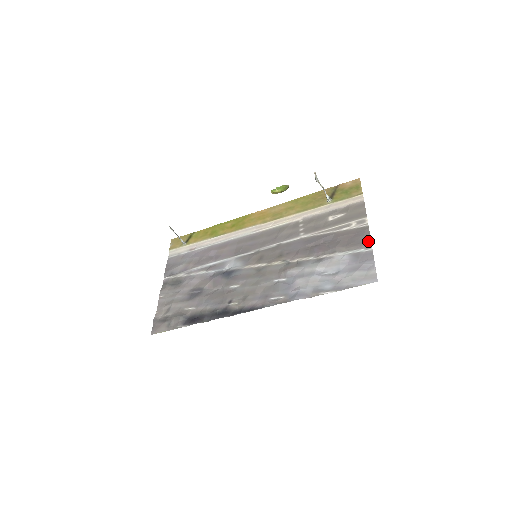
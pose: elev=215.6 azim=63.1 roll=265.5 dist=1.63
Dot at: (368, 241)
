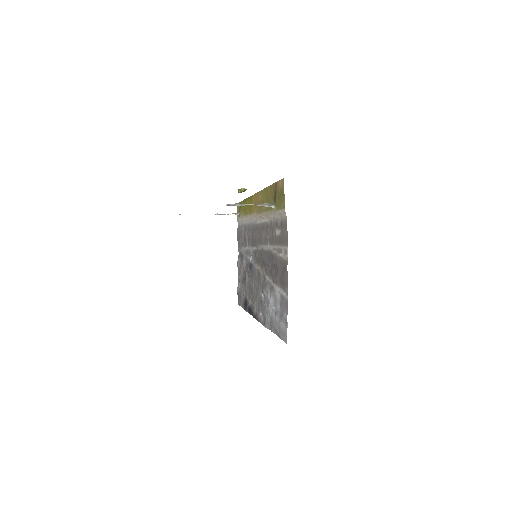
Dot at: (286, 285)
